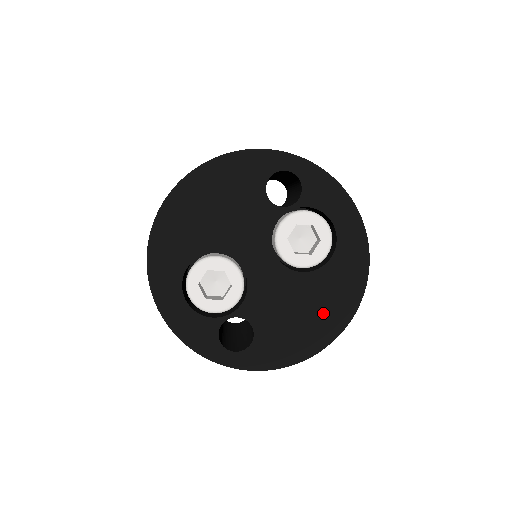
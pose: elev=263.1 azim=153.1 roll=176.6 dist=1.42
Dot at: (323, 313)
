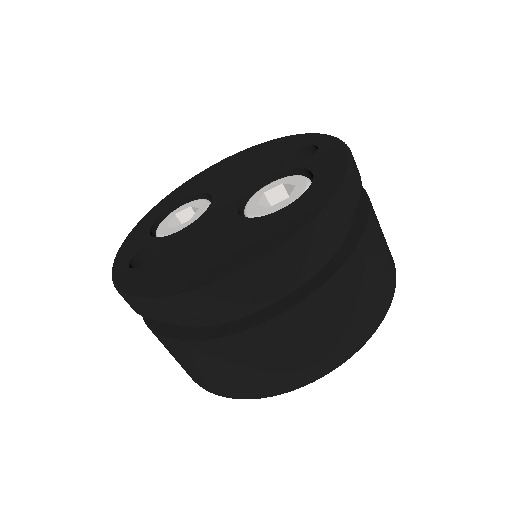
Dot at: (220, 258)
